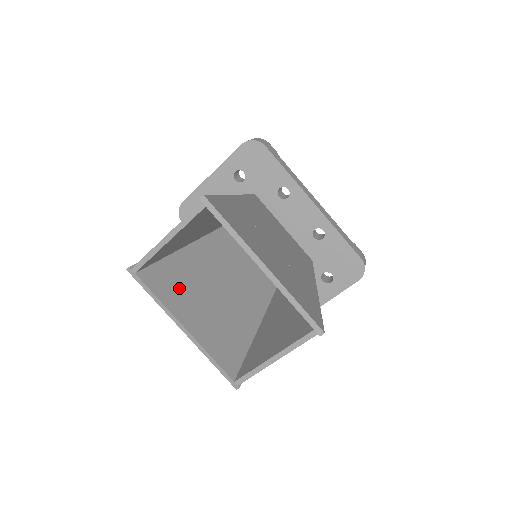
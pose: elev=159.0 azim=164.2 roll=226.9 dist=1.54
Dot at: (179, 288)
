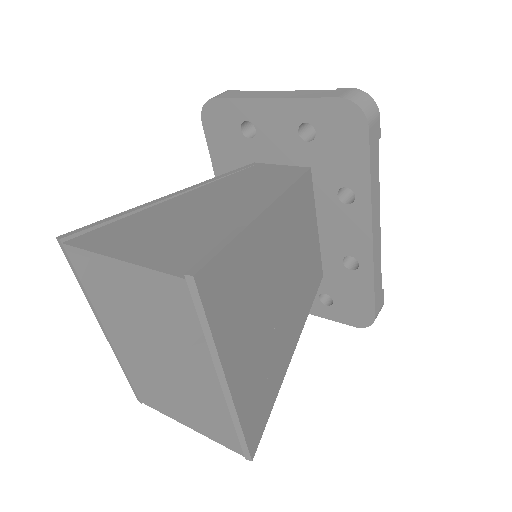
Dot at: (126, 274)
